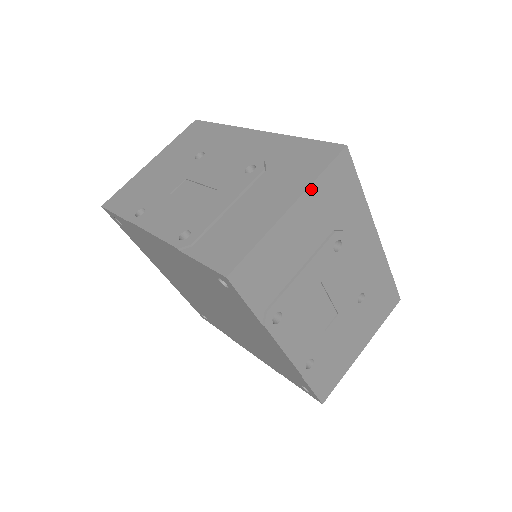
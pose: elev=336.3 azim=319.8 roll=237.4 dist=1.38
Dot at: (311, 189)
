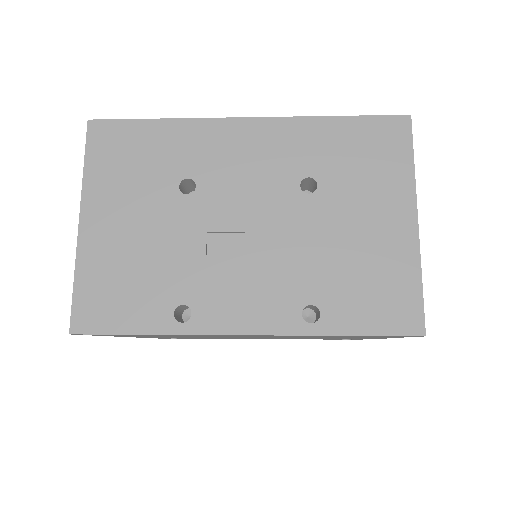
Dot at: (414, 186)
